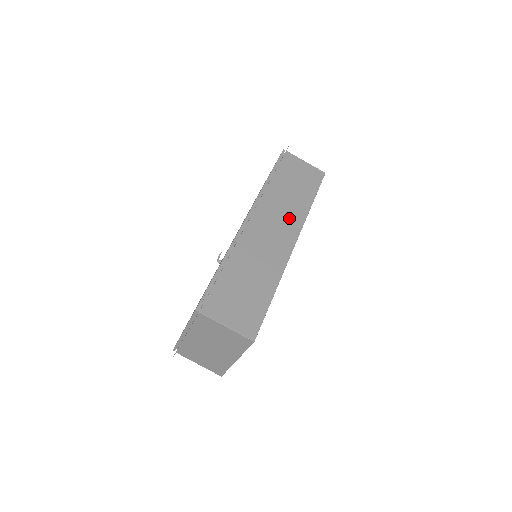
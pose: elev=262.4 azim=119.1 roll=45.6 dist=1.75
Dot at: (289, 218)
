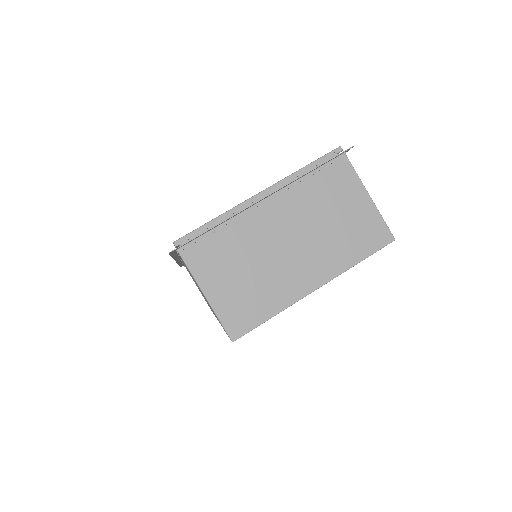
Dot at: occluded
